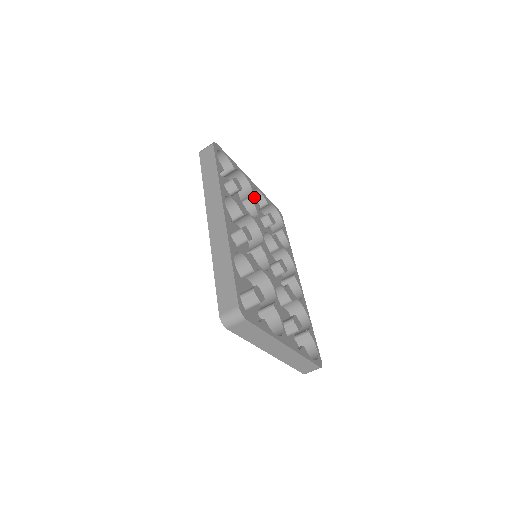
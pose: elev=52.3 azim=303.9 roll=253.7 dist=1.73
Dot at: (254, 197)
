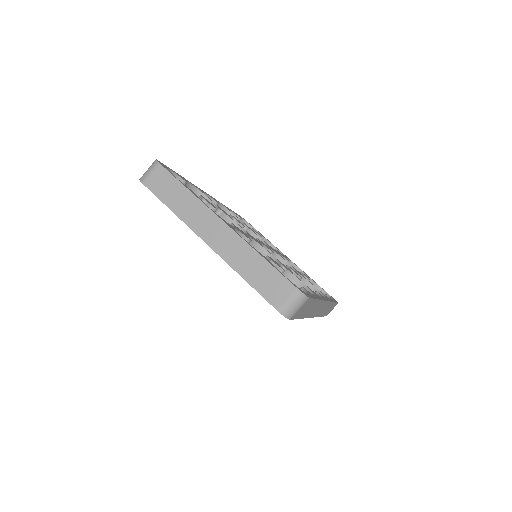
Dot at: occluded
